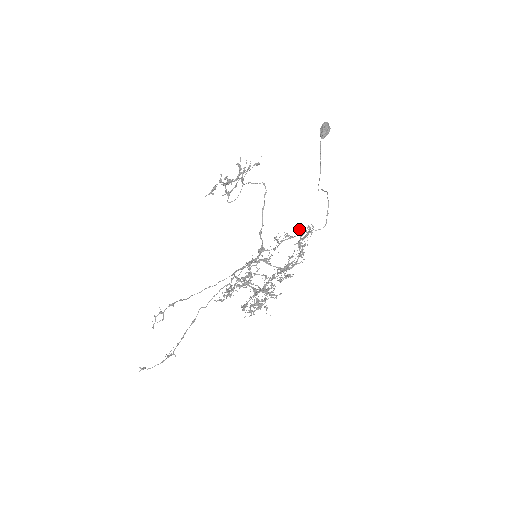
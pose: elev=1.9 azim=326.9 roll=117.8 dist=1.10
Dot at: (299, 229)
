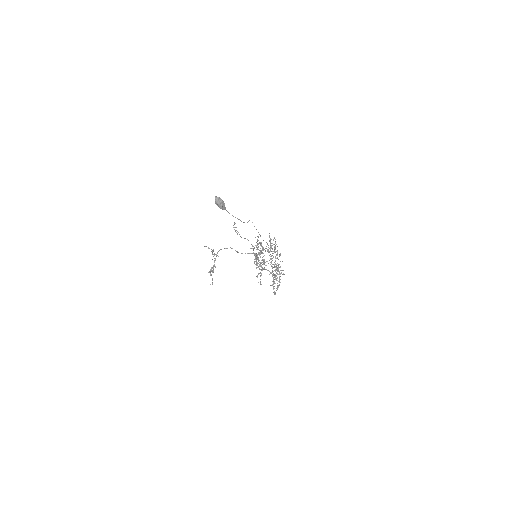
Dot at: occluded
